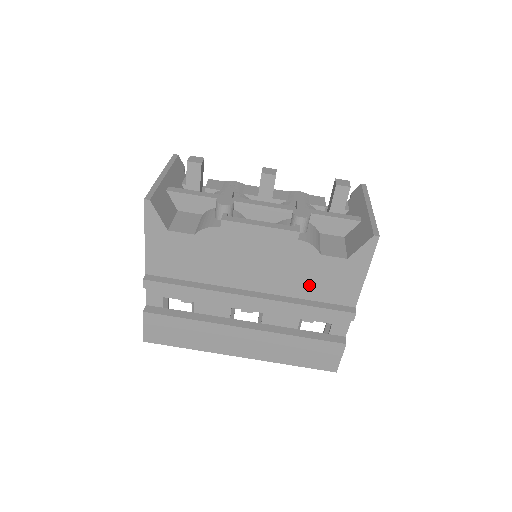
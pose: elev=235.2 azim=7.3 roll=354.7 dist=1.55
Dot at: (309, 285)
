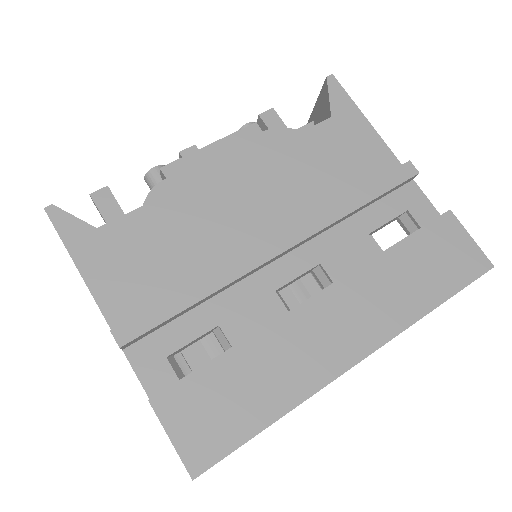
Dot at: (329, 178)
